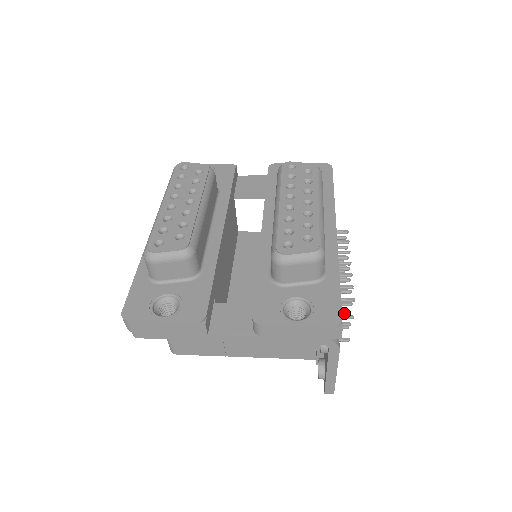
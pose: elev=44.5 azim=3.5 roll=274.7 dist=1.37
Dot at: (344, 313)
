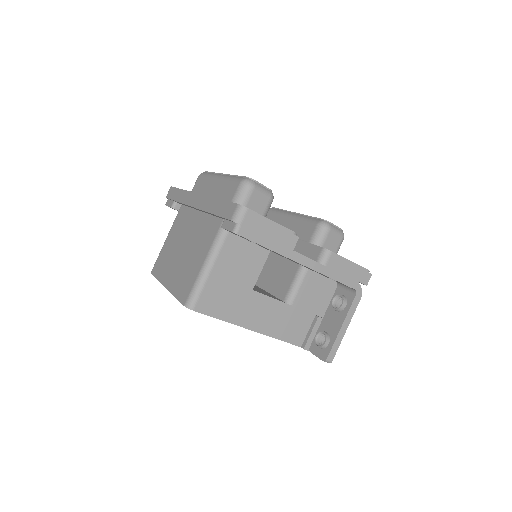
Dot at: occluded
